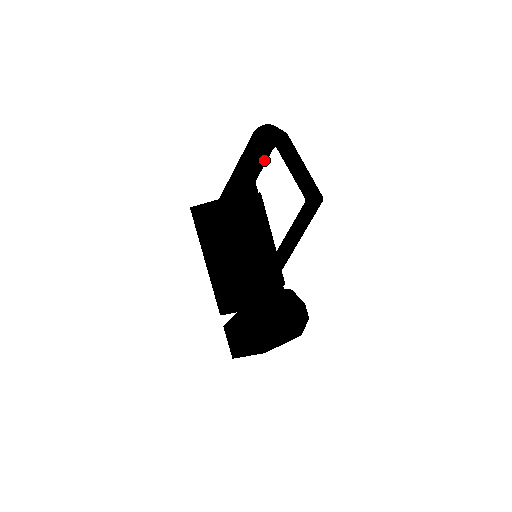
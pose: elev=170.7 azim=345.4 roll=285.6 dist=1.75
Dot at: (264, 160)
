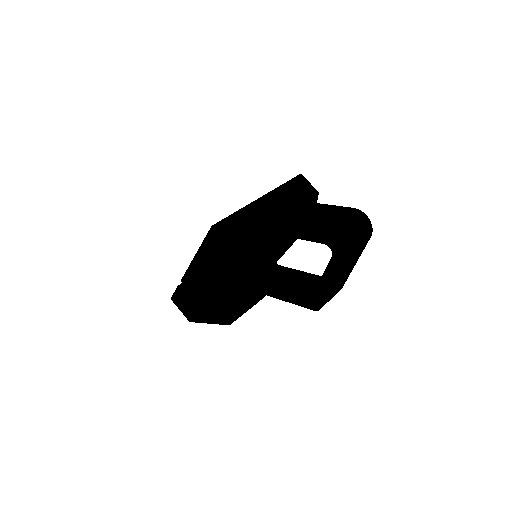
Dot at: occluded
